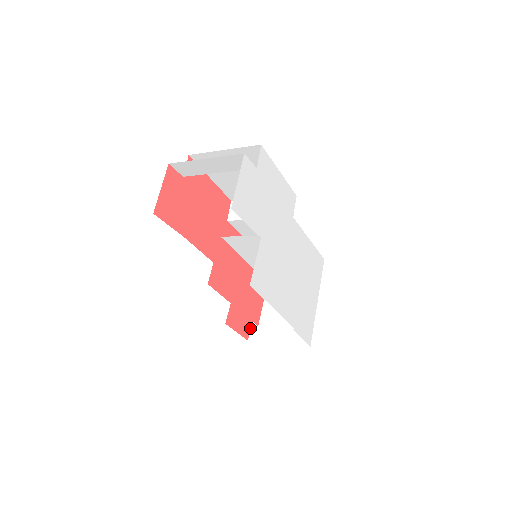
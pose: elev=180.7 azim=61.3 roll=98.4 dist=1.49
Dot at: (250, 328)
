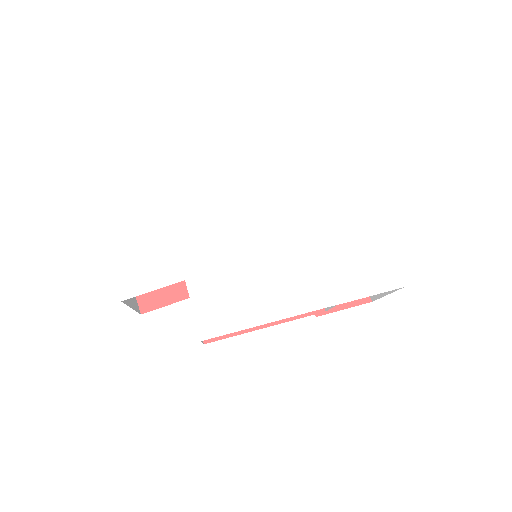
Dot at: occluded
